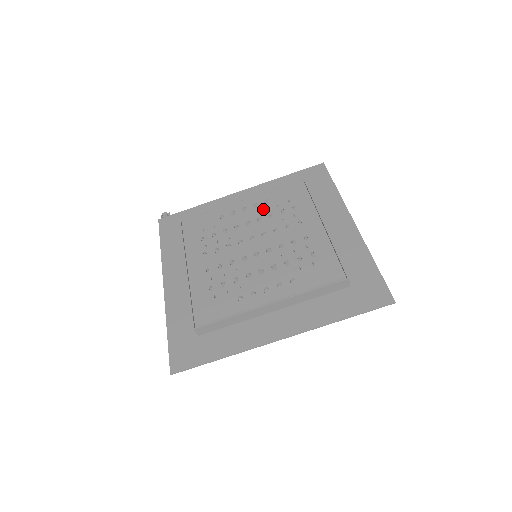
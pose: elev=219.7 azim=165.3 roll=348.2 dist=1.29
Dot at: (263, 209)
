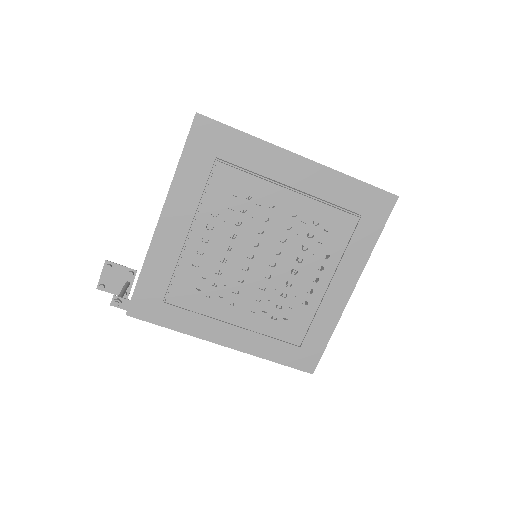
Dot at: (222, 224)
